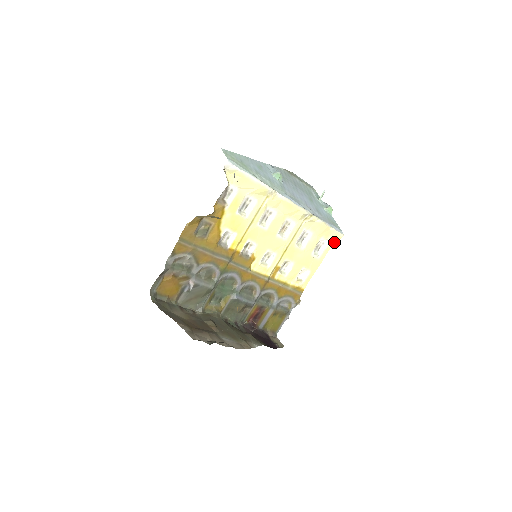
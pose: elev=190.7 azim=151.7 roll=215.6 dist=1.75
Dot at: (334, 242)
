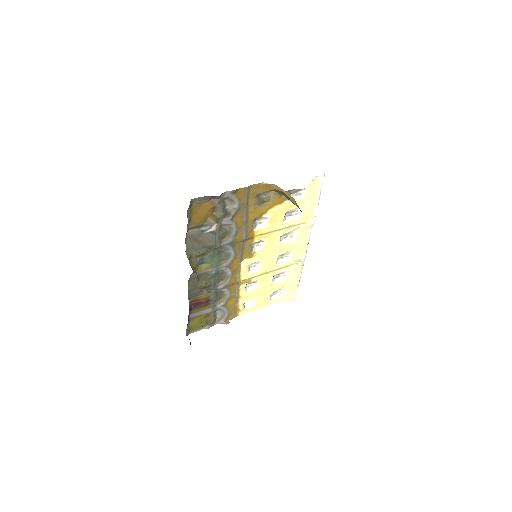
Dot at: (285, 299)
